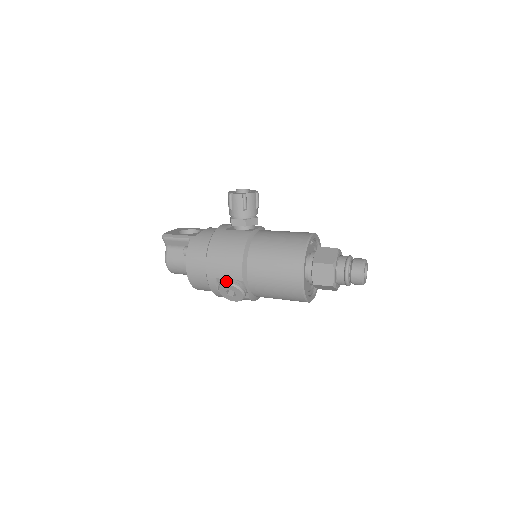
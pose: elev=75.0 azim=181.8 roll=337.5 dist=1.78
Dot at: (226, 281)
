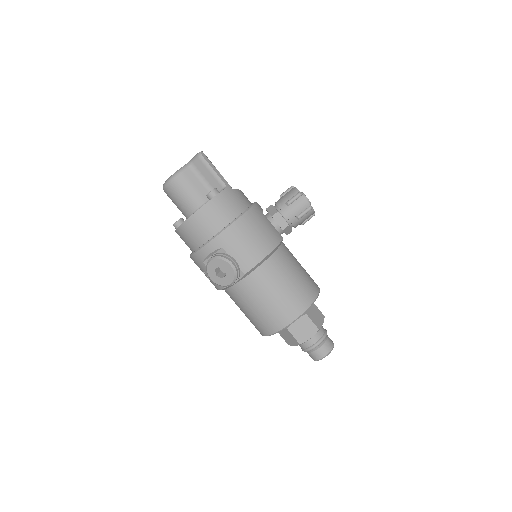
Dot at: (232, 261)
